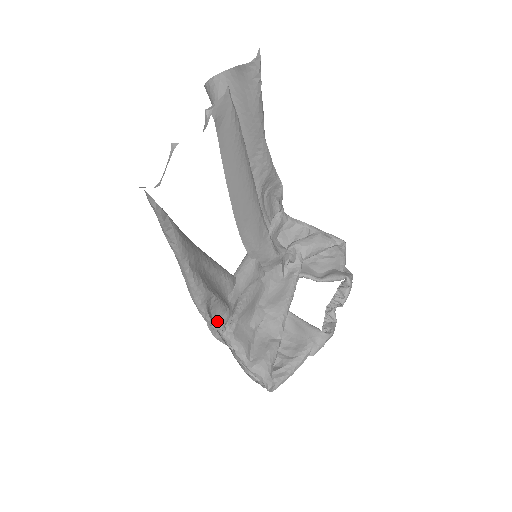
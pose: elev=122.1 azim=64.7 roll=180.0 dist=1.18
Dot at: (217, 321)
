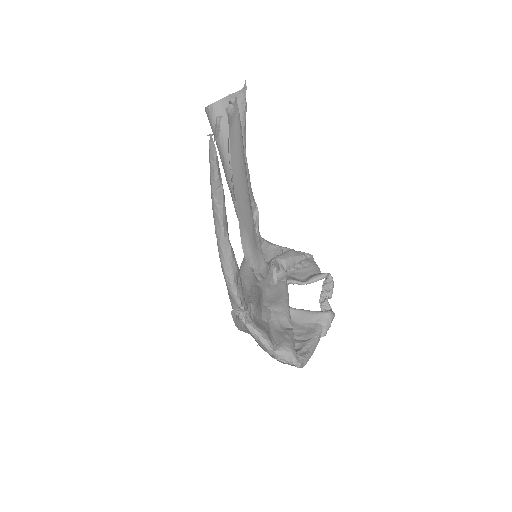
Dot at: (239, 309)
